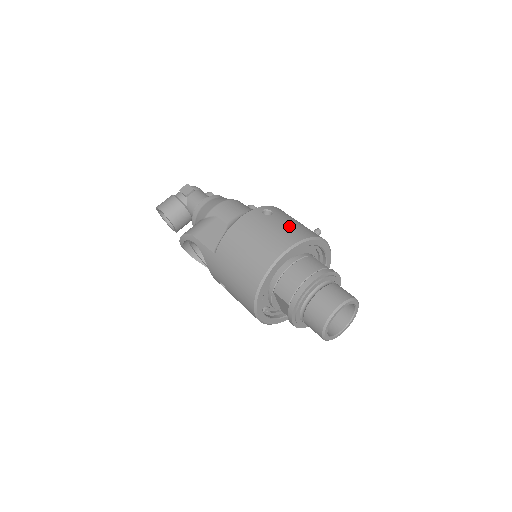
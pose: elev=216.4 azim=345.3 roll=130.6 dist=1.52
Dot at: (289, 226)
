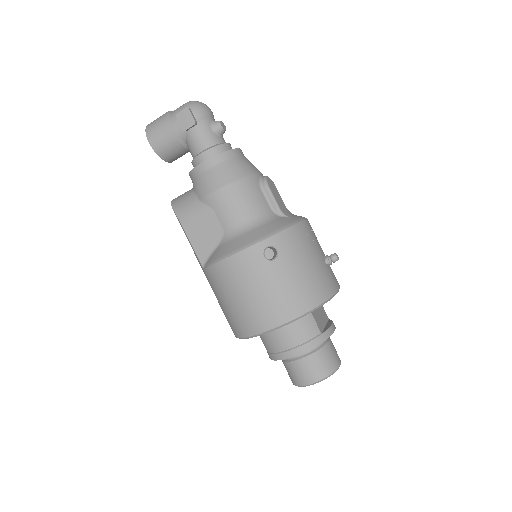
Dot at: (289, 288)
